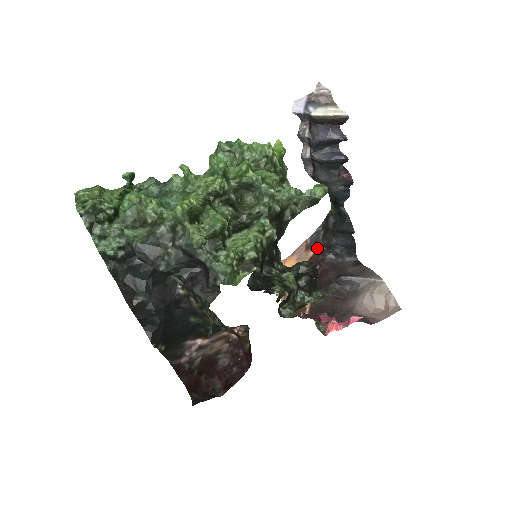
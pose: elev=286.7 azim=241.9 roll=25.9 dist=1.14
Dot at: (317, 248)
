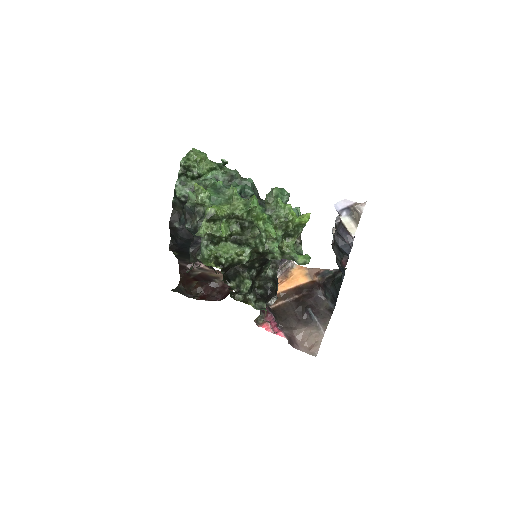
Dot at: (319, 280)
